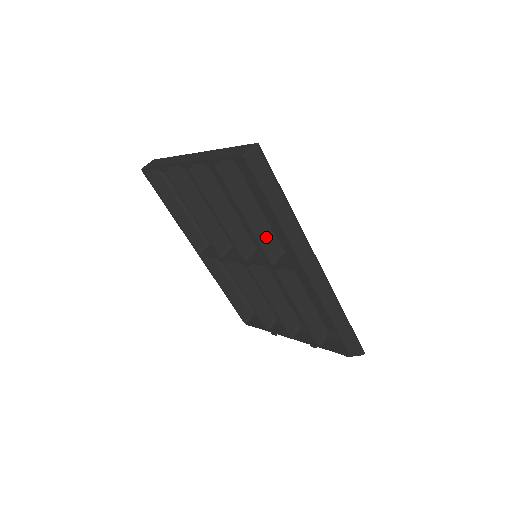
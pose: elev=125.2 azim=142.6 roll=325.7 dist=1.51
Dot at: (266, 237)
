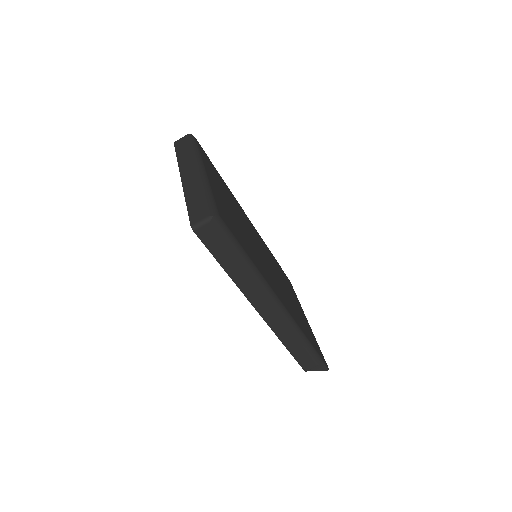
Dot at: occluded
